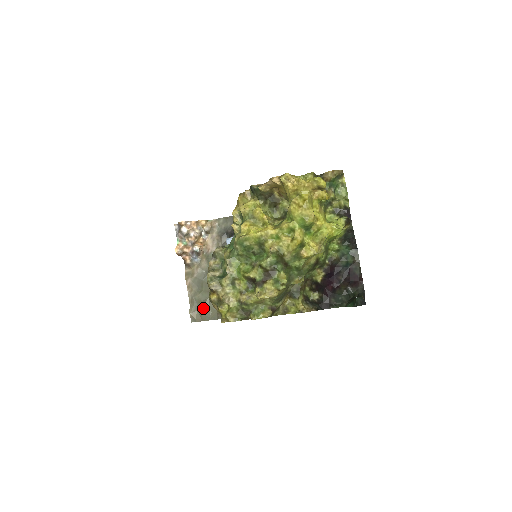
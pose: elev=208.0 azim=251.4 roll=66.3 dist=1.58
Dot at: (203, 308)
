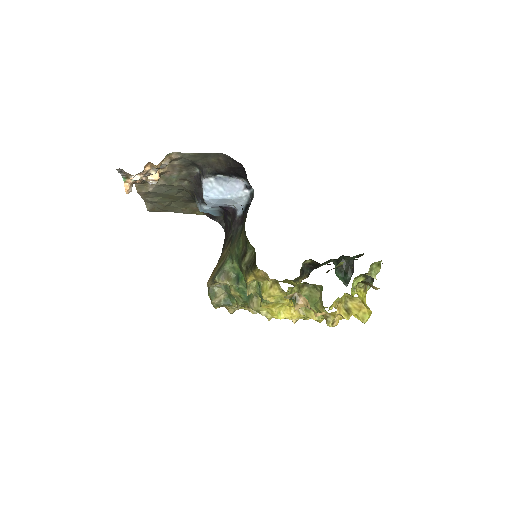
Dot at: (164, 207)
